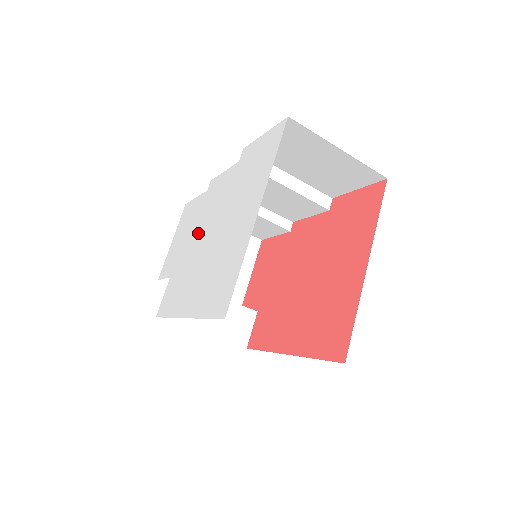
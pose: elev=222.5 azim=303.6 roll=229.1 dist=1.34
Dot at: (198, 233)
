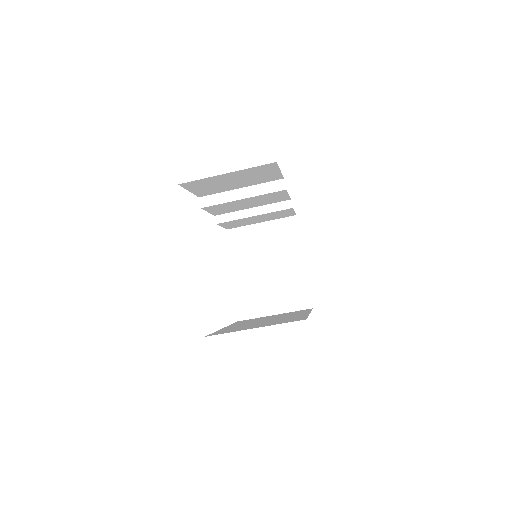
Dot at: occluded
